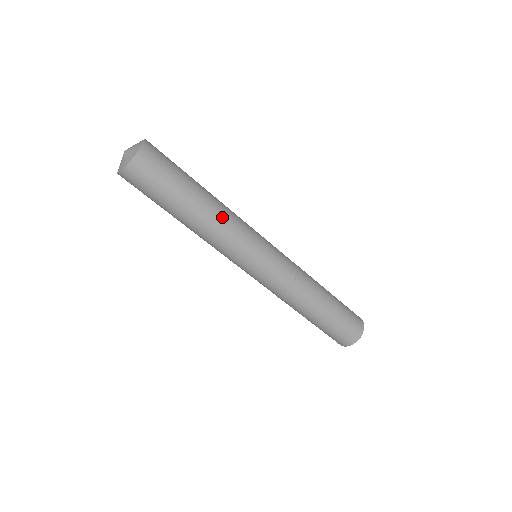
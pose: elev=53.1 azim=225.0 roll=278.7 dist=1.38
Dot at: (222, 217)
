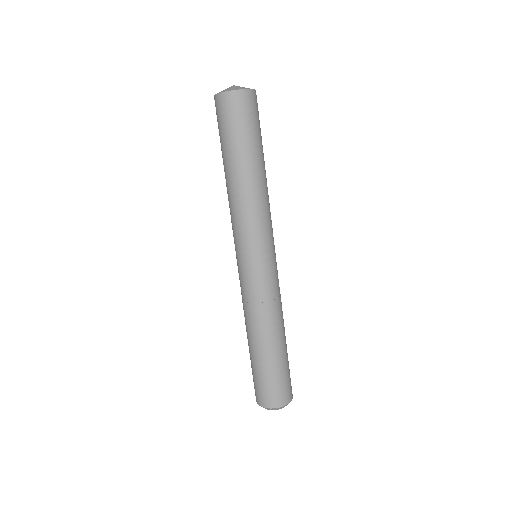
Dot at: (255, 196)
